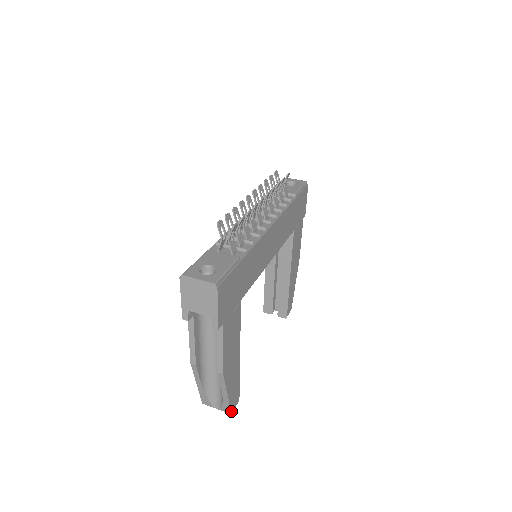
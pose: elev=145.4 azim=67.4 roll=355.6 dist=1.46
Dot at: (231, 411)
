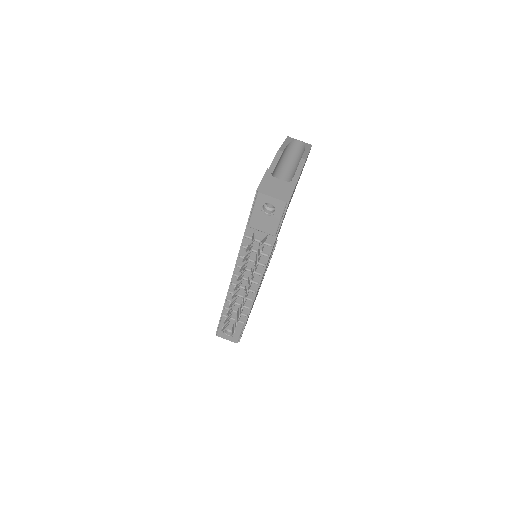
Dot at: occluded
